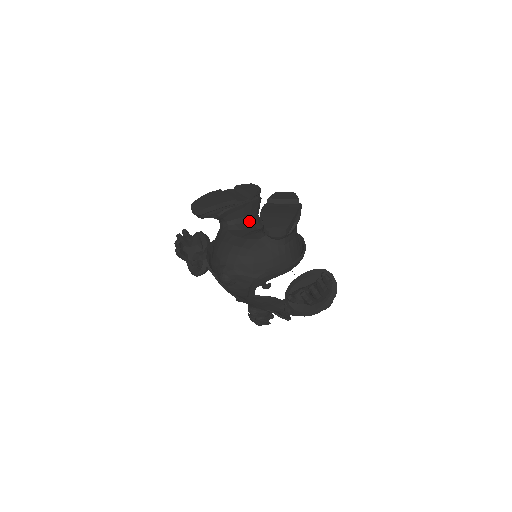
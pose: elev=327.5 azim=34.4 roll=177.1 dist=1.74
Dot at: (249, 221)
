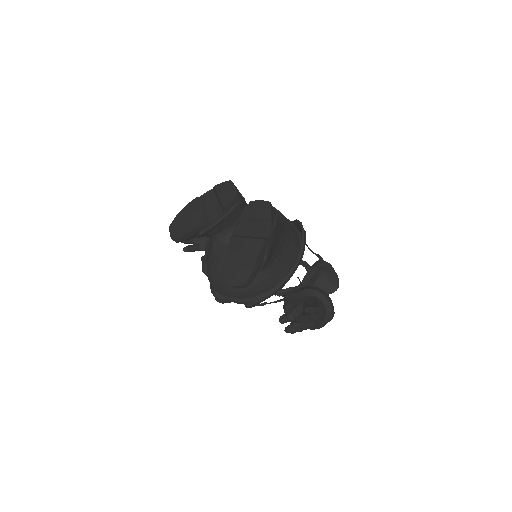
Dot at: occluded
